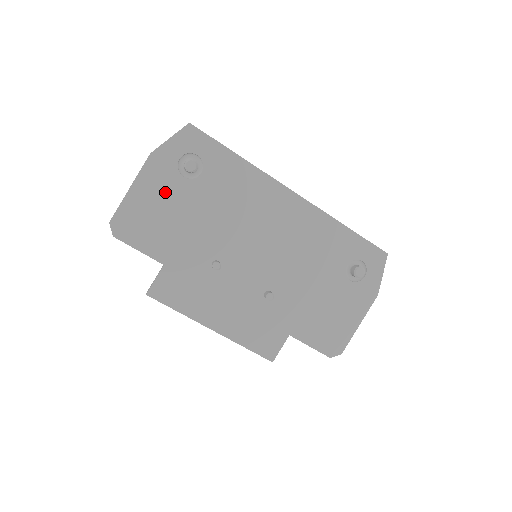
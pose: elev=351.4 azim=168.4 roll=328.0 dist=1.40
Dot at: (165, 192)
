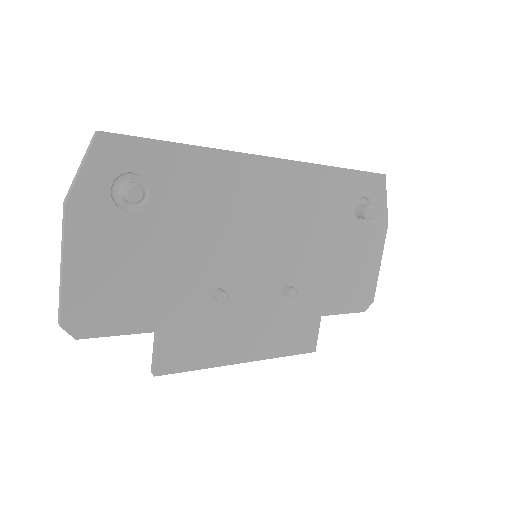
Dot at: (114, 245)
